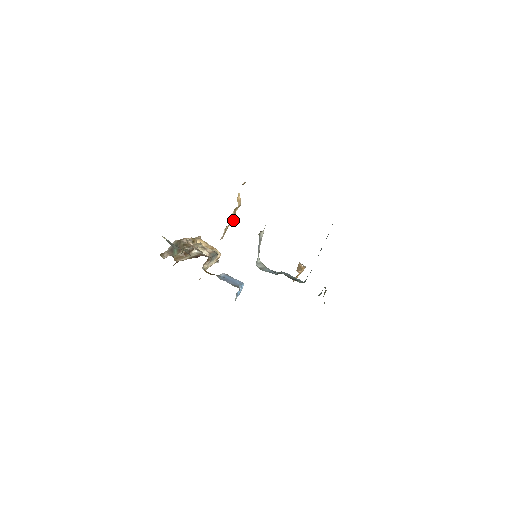
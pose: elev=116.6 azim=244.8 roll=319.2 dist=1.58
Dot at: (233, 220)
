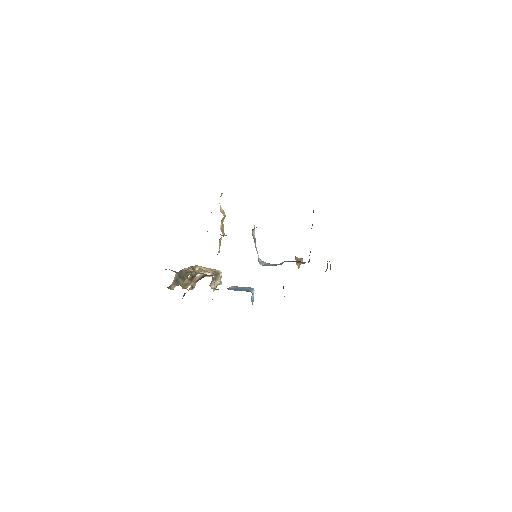
Dot at: (223, 231)
